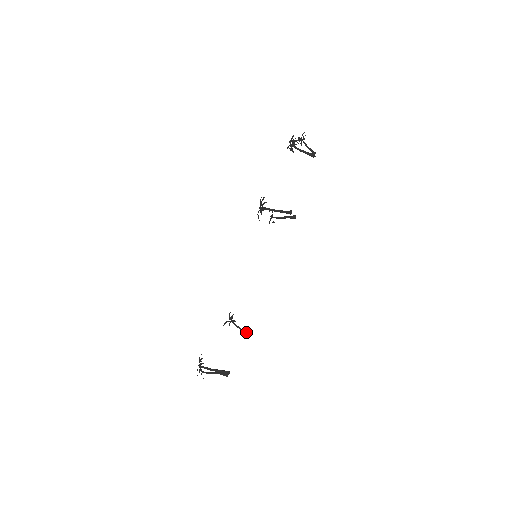
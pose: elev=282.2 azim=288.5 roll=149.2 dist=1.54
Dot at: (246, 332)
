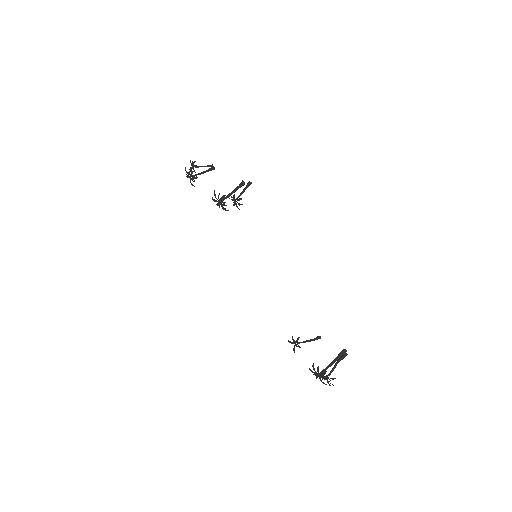
Dot at: (316, 338)
